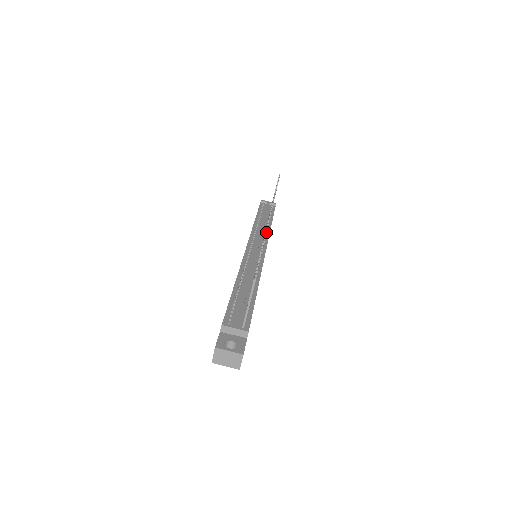
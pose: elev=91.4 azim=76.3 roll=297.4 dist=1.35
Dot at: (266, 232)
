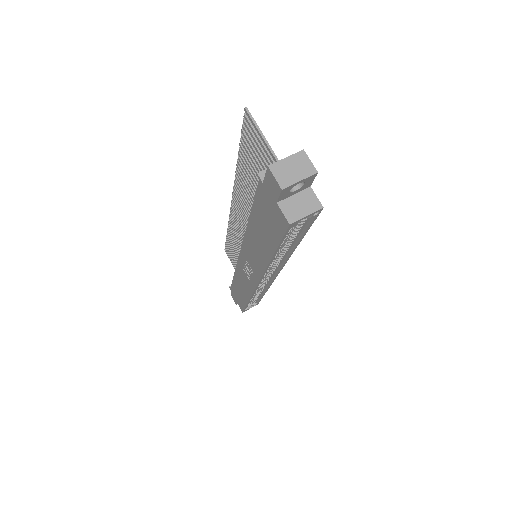
Dot at: (235, 175)
